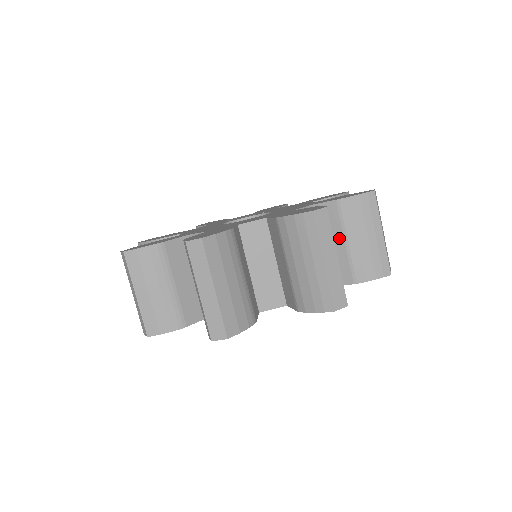
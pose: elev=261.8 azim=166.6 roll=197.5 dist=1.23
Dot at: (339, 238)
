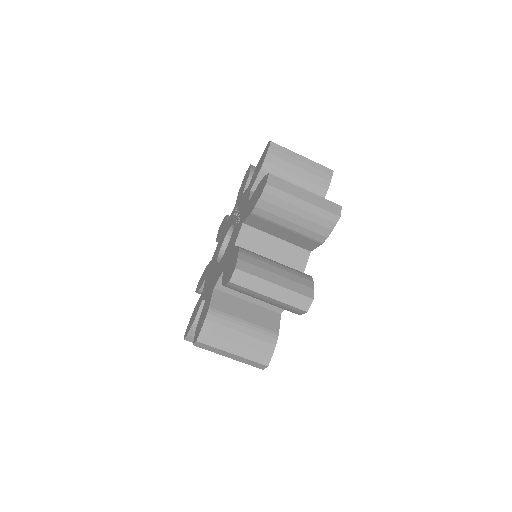
Dot at: occluded
